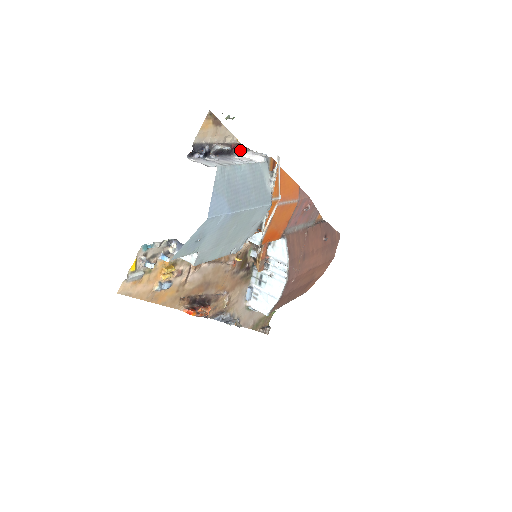
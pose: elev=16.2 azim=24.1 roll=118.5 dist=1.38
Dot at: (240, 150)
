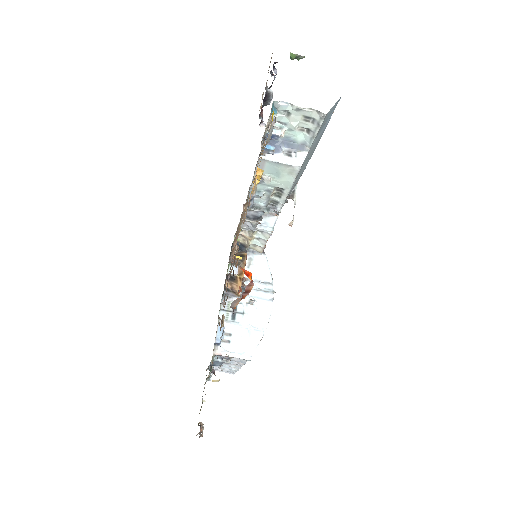
Dot at: (261, 120)
